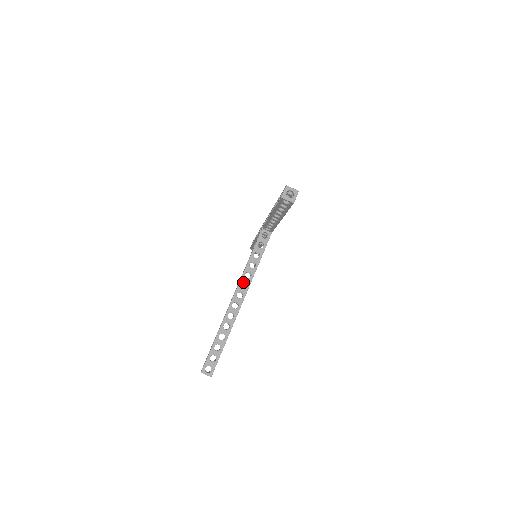
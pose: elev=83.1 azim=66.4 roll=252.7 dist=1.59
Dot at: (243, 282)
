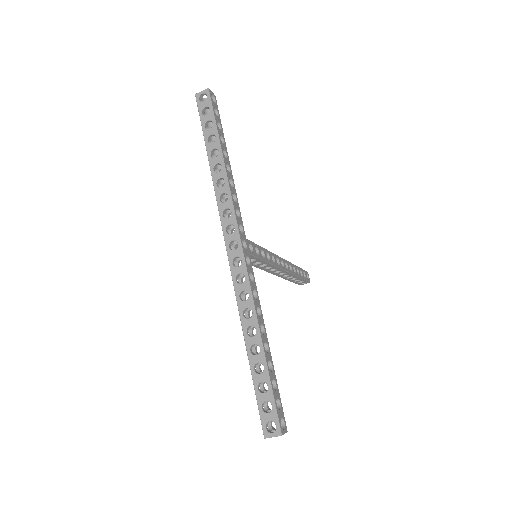
Dot at: occluded
